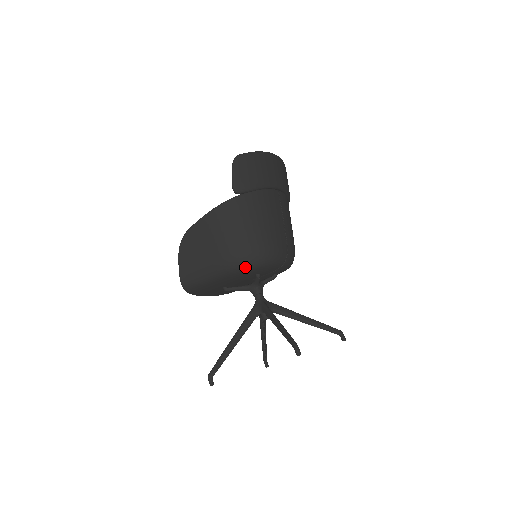
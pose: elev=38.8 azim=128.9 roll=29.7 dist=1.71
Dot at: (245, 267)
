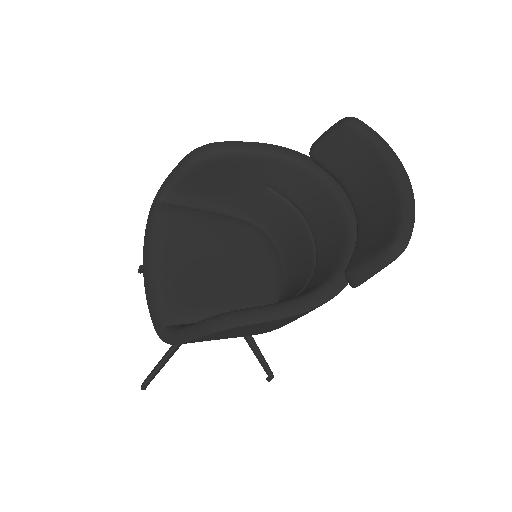
Dot at: occluded
